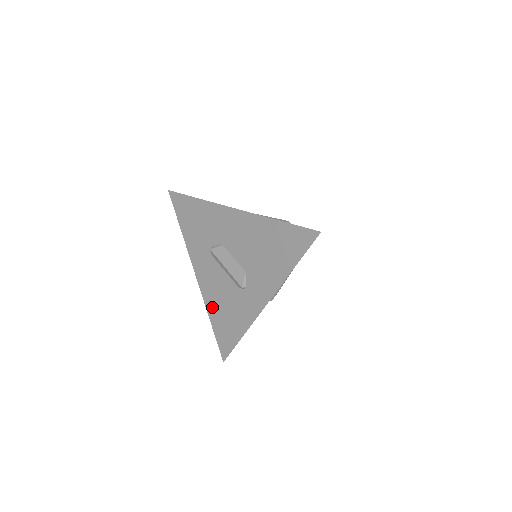
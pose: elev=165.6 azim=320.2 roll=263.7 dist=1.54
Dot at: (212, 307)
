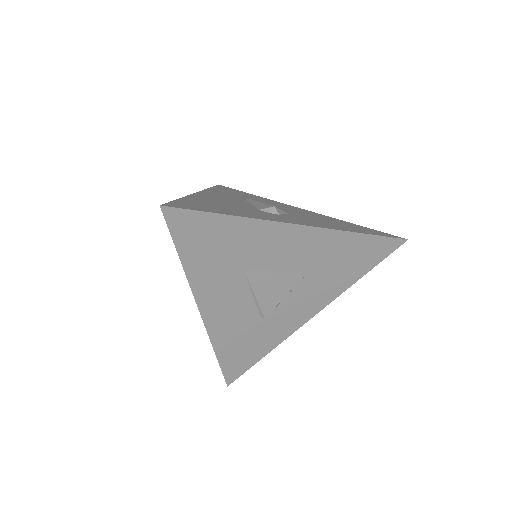
Dot at: occluded
